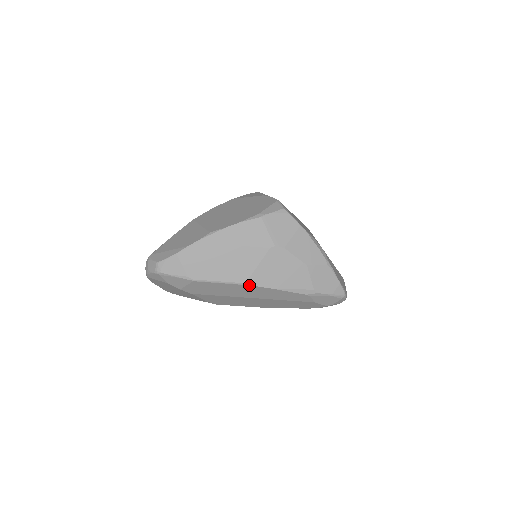
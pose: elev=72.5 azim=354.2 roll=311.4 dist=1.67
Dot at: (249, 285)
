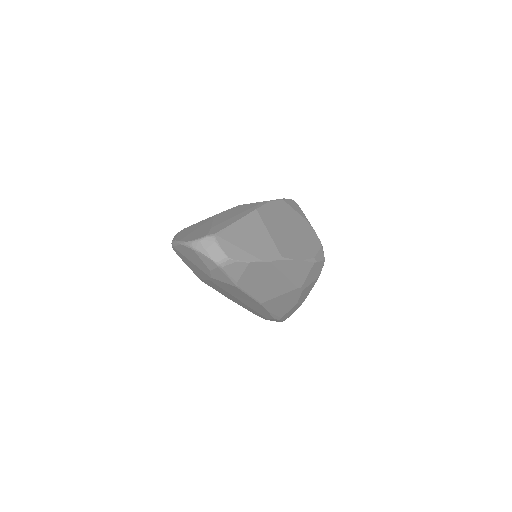
Dot at: (261, 305)
